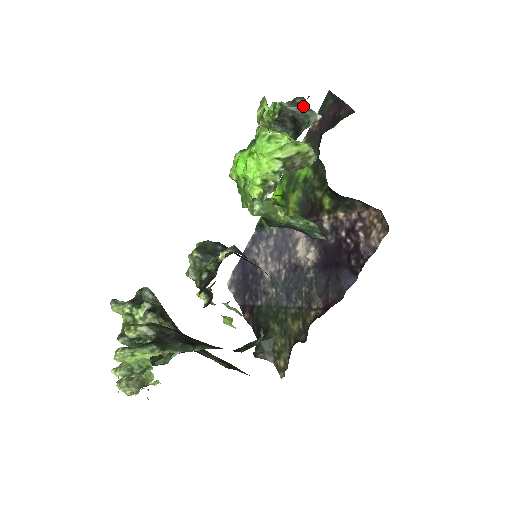
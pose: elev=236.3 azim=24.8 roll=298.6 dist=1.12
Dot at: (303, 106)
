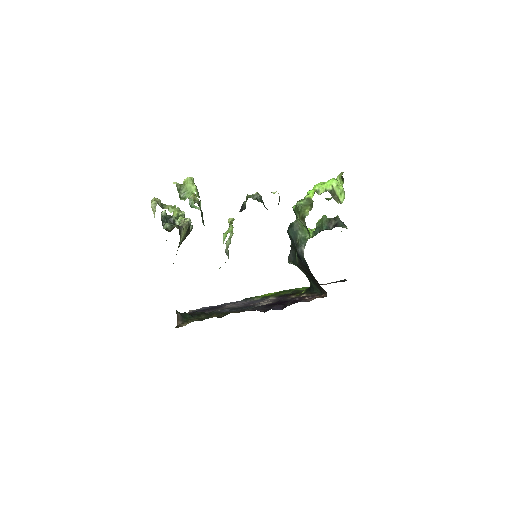
Dot at: (344, 224)
